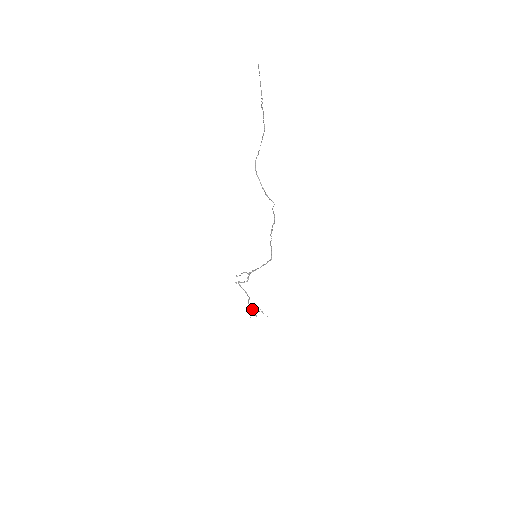
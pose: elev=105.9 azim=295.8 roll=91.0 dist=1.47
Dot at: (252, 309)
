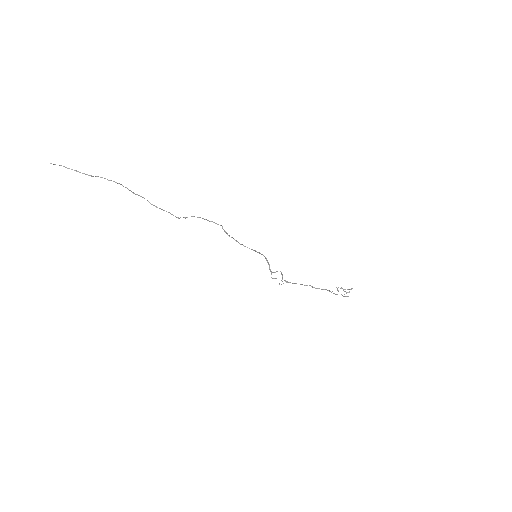
Dot at: occluded
